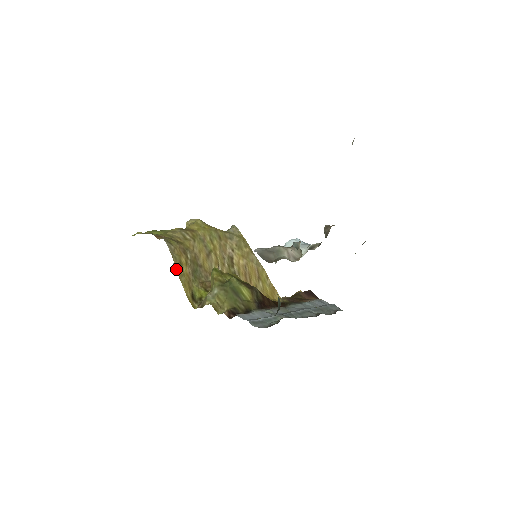
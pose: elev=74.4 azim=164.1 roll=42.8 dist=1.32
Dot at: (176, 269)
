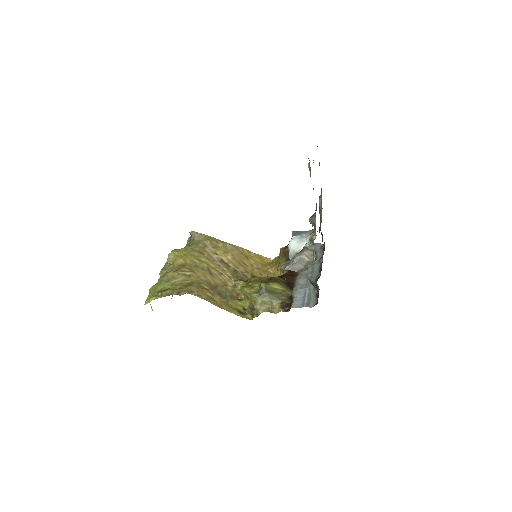
Dot at: occluded
